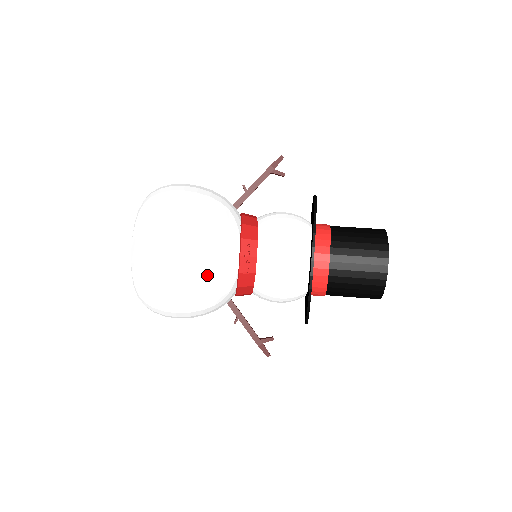
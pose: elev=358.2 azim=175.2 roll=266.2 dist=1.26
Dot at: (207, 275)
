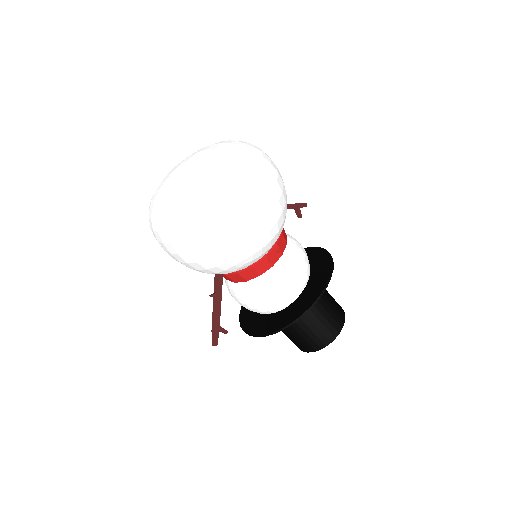
Dot at: (265, 236)
